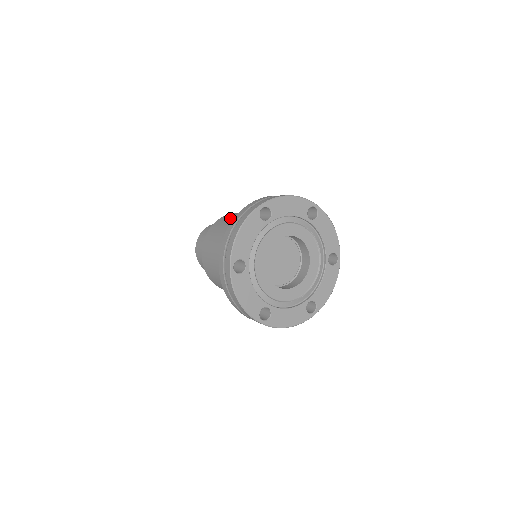
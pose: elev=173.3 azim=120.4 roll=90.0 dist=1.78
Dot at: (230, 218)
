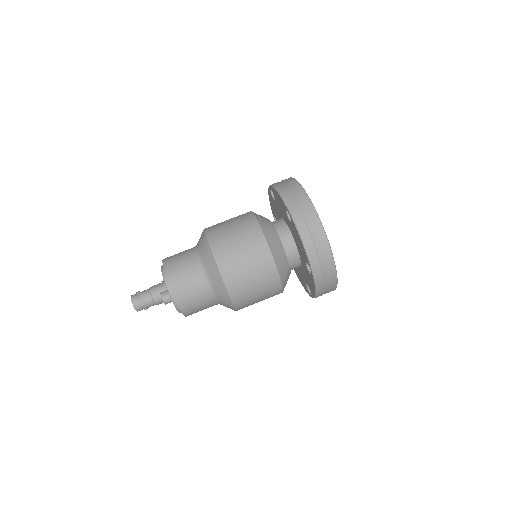
Dot at: occluded
